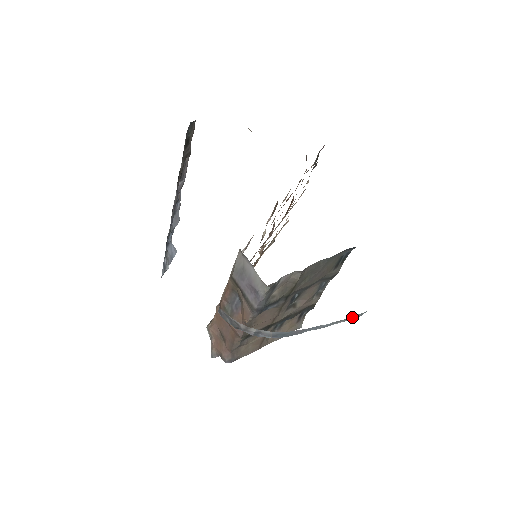
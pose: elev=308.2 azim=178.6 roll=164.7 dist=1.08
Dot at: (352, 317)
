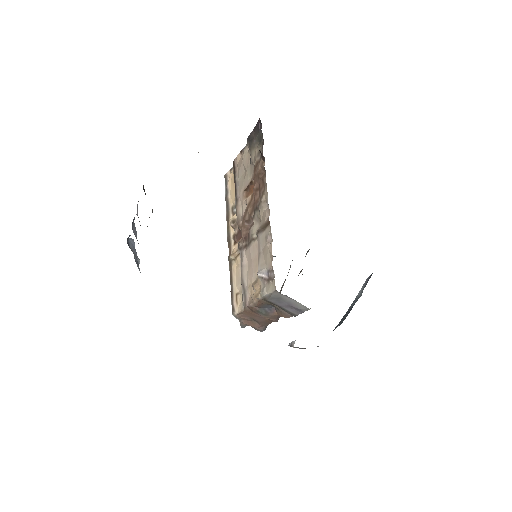
Dot at: occluded
